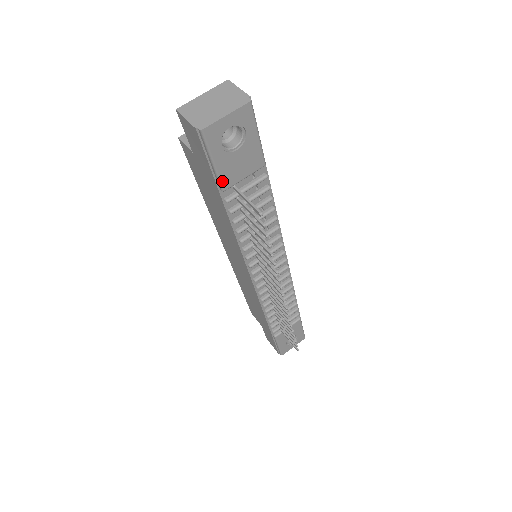
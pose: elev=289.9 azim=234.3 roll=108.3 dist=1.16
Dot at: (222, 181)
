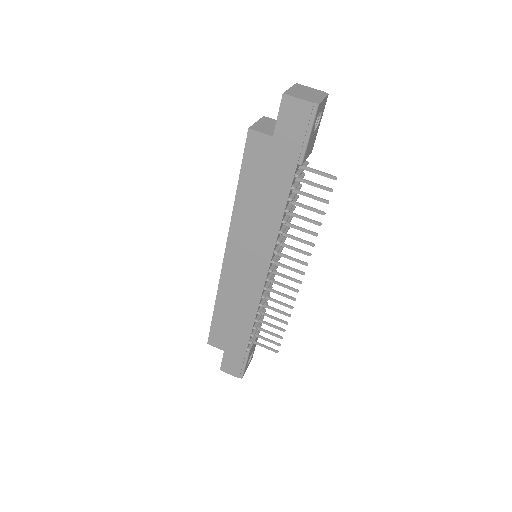
Dot at: (305, 155)
